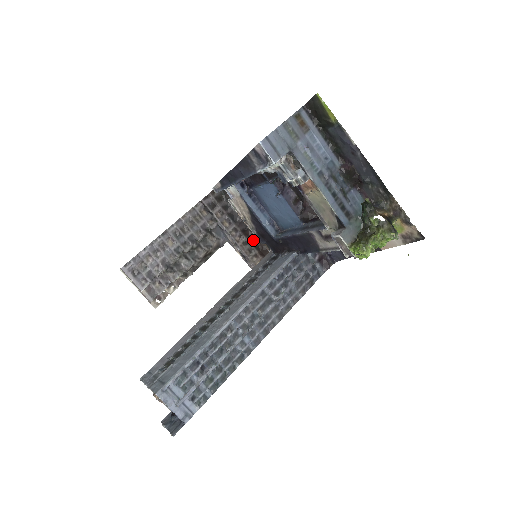
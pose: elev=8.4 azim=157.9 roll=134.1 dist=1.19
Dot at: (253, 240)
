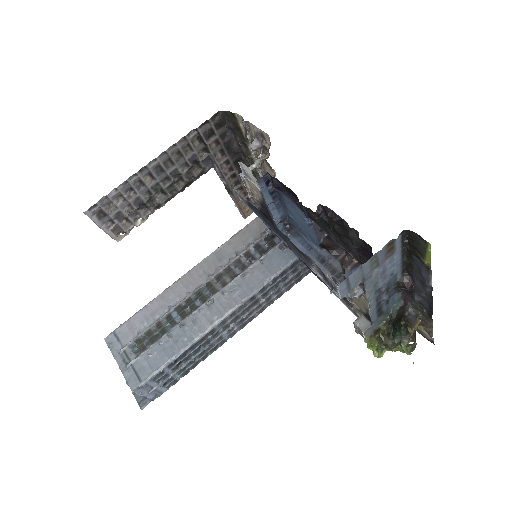
Dot at: occluded
